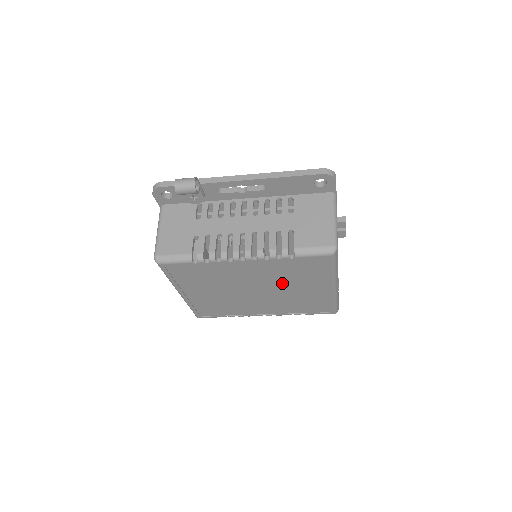
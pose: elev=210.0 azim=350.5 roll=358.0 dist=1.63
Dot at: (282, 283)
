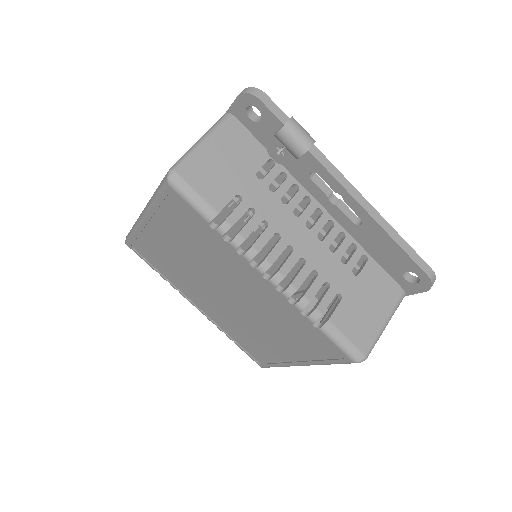
Dot at: (263, 319)
